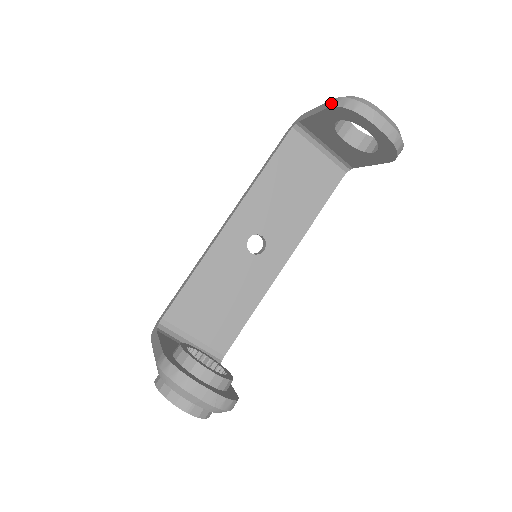
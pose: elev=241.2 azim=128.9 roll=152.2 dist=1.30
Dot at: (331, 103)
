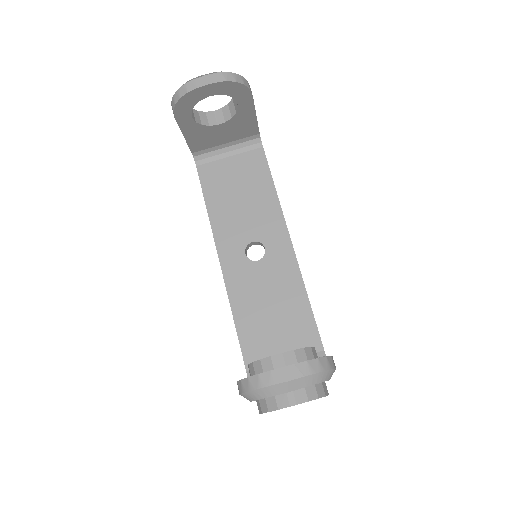
Dot at: occluded
